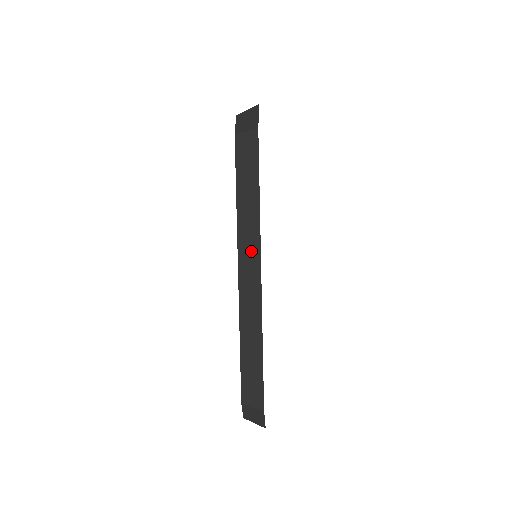
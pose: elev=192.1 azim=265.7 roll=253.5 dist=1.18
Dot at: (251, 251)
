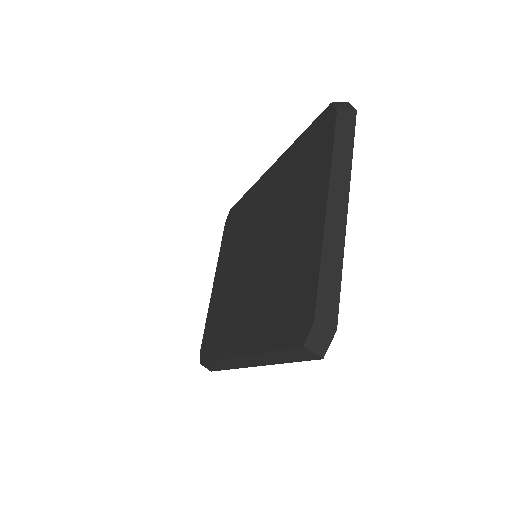
Dot at: (341, 192)
